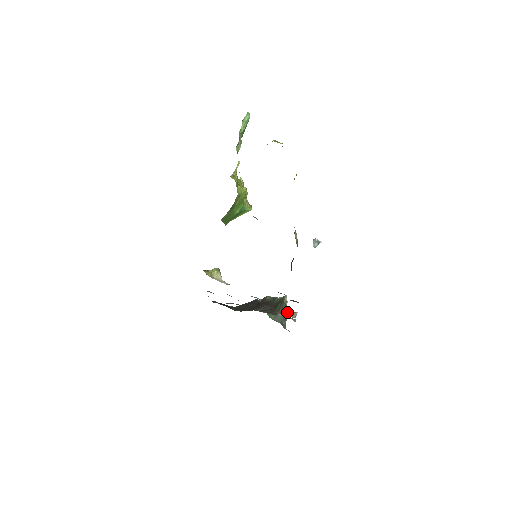
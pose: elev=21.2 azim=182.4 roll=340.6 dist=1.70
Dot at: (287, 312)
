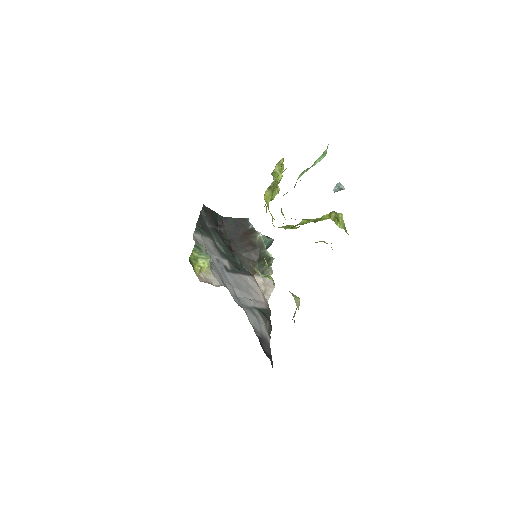
Dot at: (266, 277)
